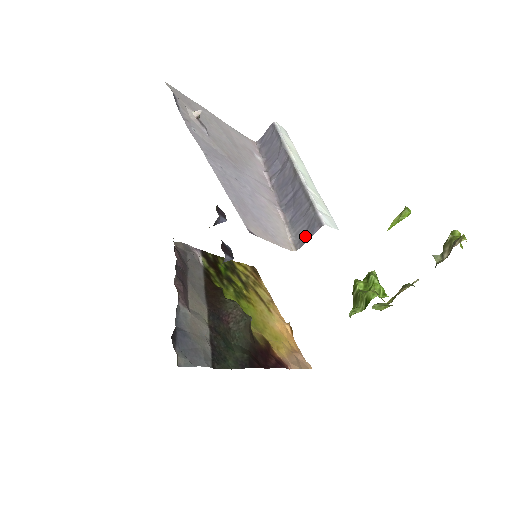
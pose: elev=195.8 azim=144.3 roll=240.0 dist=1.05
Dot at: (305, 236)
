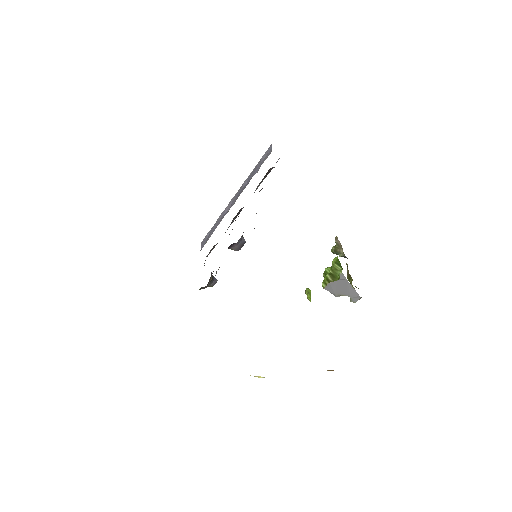
Dot at: (269, 152)
